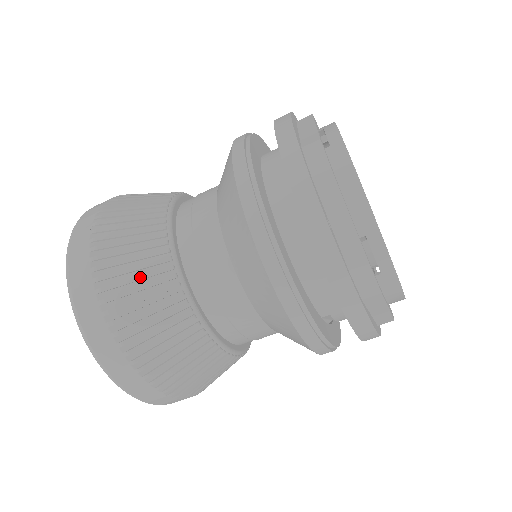
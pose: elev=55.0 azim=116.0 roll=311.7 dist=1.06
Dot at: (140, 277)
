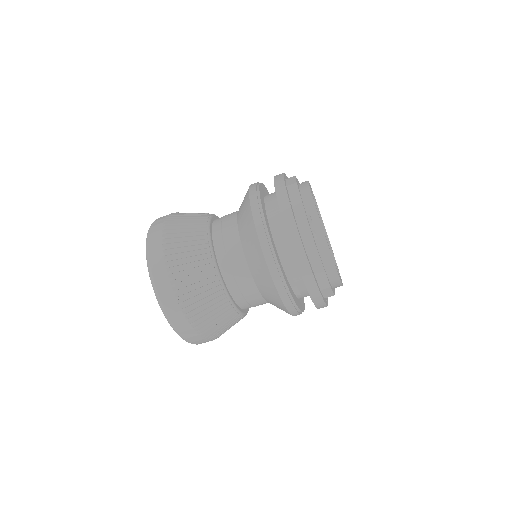
Dot at: (188, 231)
